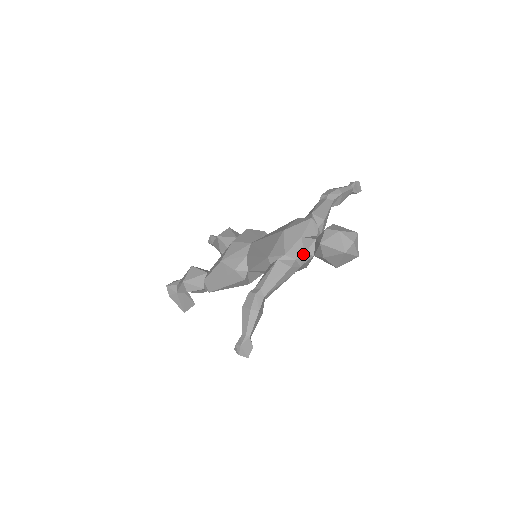
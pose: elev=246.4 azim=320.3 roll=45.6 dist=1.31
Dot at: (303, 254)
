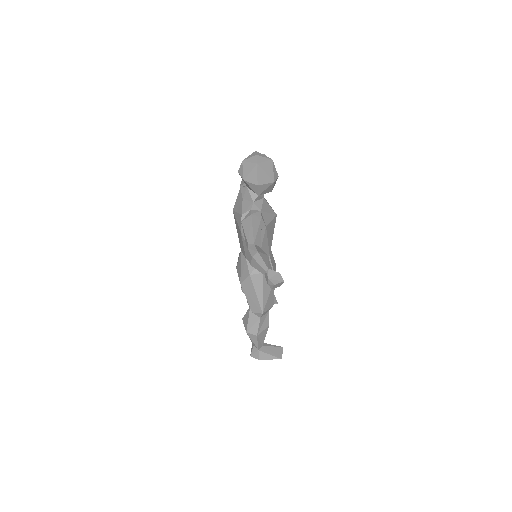
Dot at: (252, 203)
